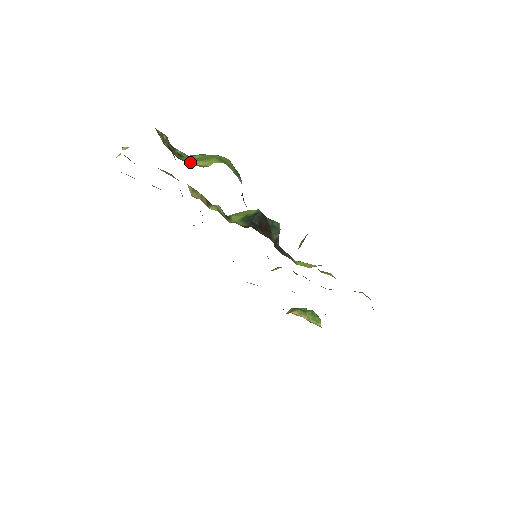
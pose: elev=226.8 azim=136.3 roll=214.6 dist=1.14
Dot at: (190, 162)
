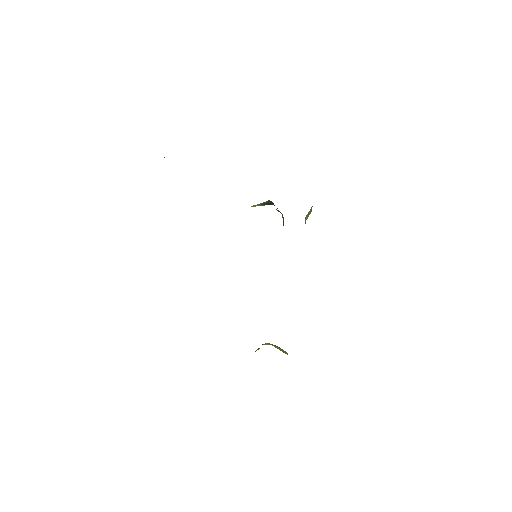
Dot at: occluded
